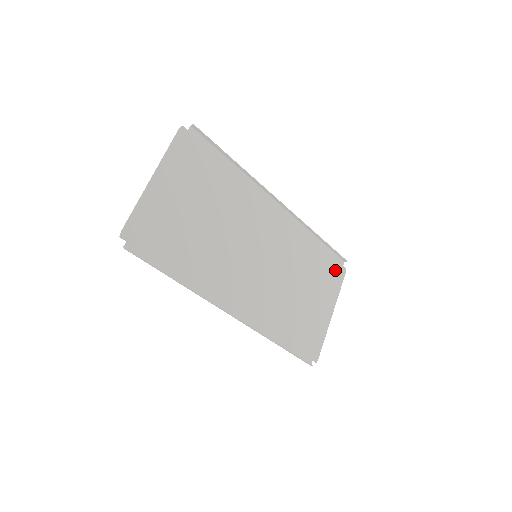
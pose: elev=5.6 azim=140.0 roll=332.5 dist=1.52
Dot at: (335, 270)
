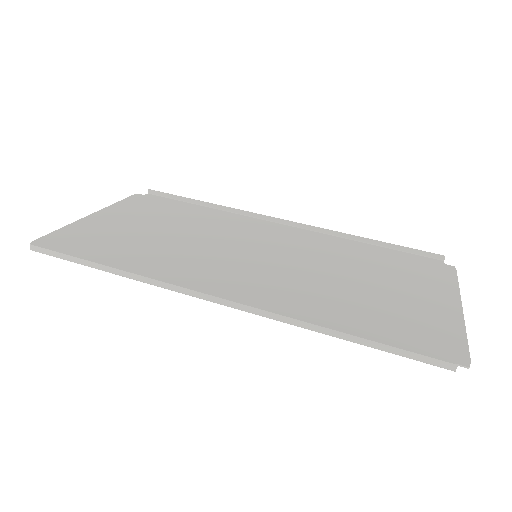
Dot at: (429, 268)
